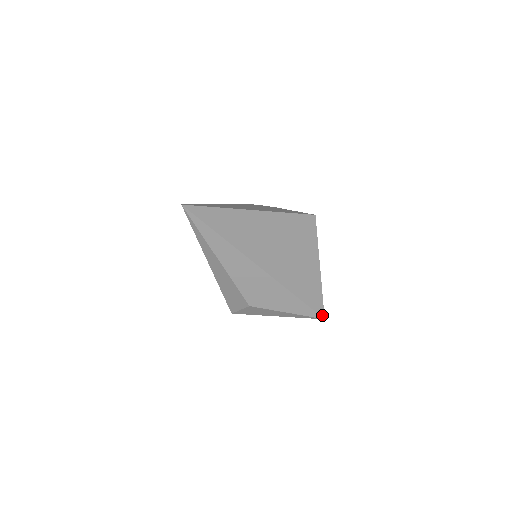
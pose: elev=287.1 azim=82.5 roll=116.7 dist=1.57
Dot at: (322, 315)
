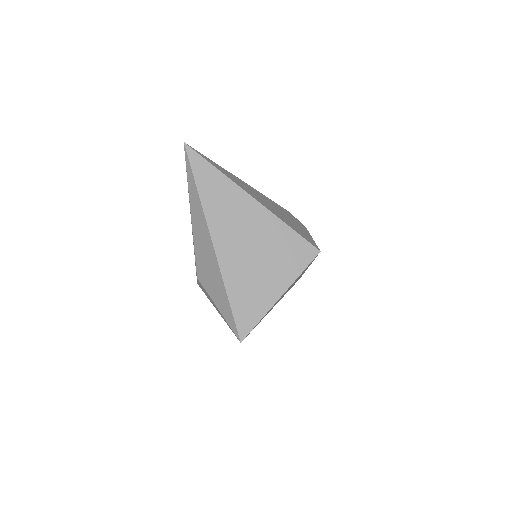
Dot at: (241, 337)
